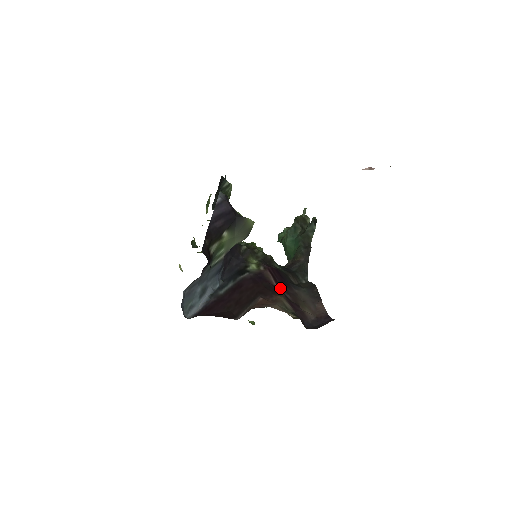
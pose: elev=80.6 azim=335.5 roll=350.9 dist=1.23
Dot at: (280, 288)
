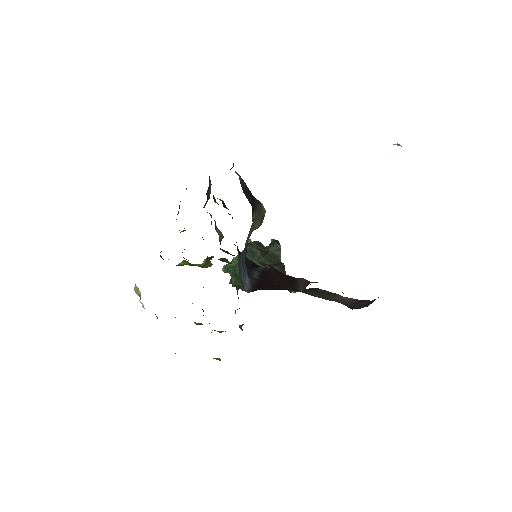
Dot at: occluded
